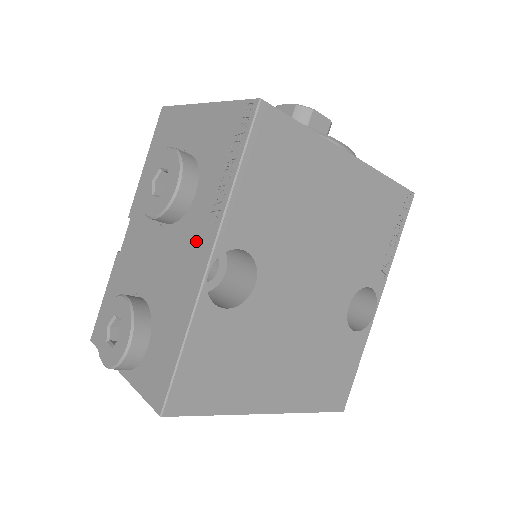
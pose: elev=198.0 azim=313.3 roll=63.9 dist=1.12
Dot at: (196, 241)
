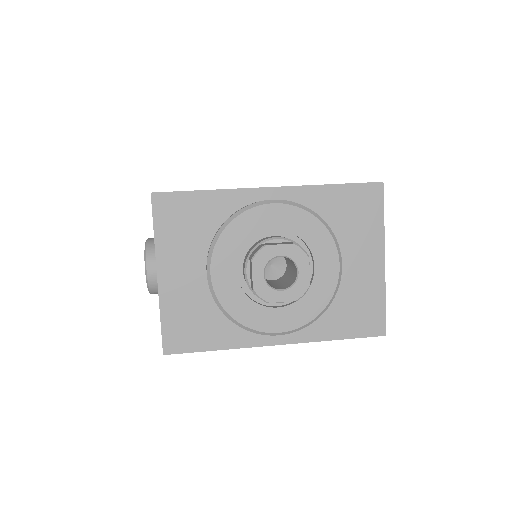
Dot at: occluded
